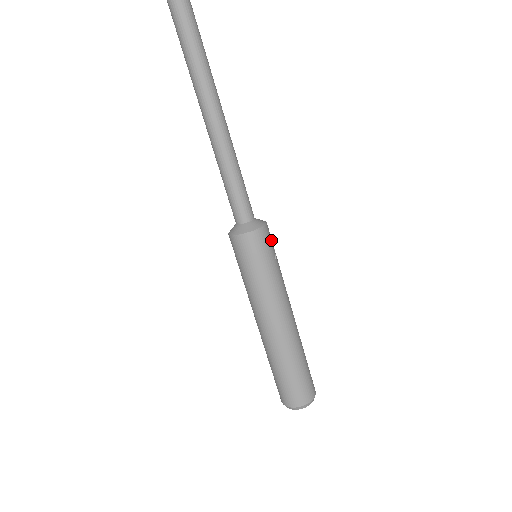
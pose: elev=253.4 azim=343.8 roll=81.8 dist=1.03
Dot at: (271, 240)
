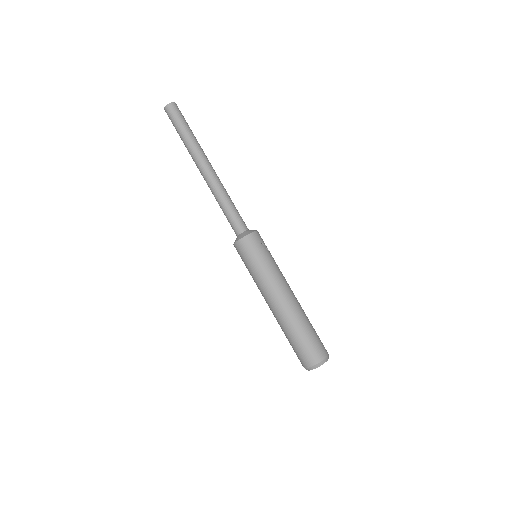
Dot at: (261, 242)
